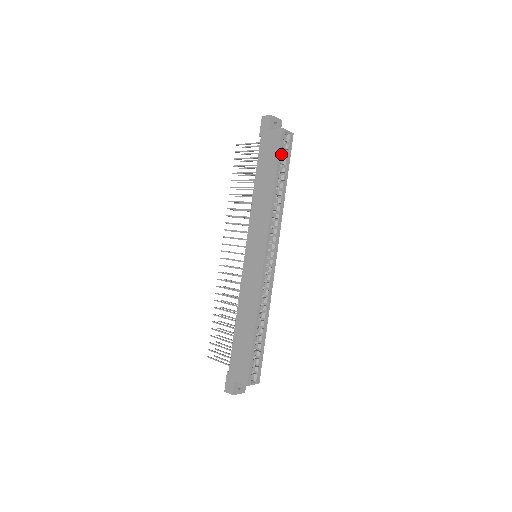
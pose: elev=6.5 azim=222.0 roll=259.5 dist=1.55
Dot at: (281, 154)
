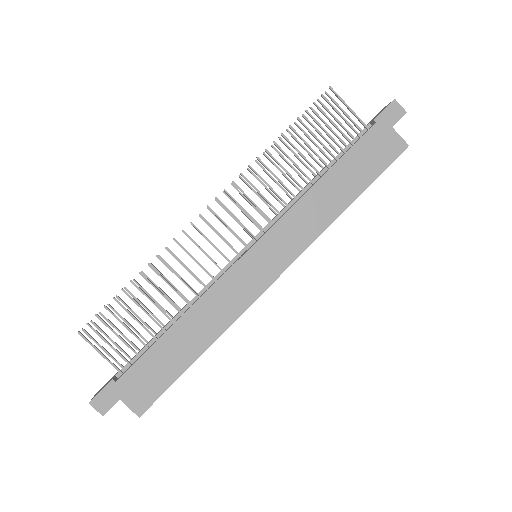
Dot at: (382, 171)
